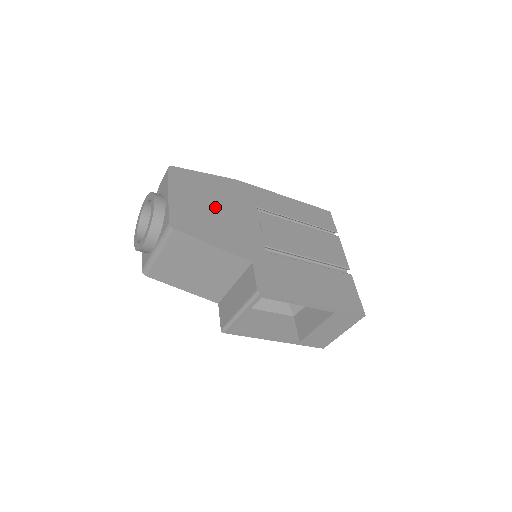
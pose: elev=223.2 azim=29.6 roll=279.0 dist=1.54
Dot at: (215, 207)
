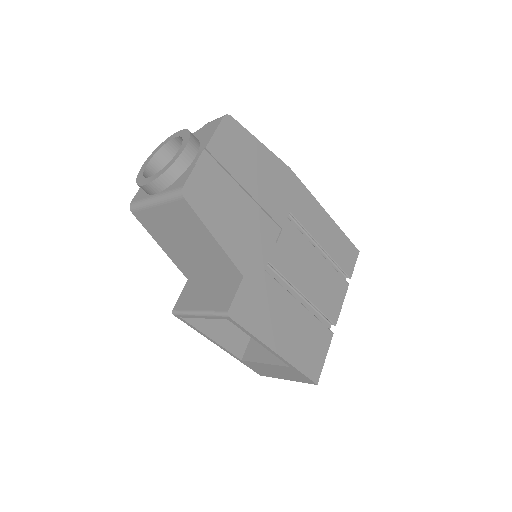
Dot at: (246, 190)
